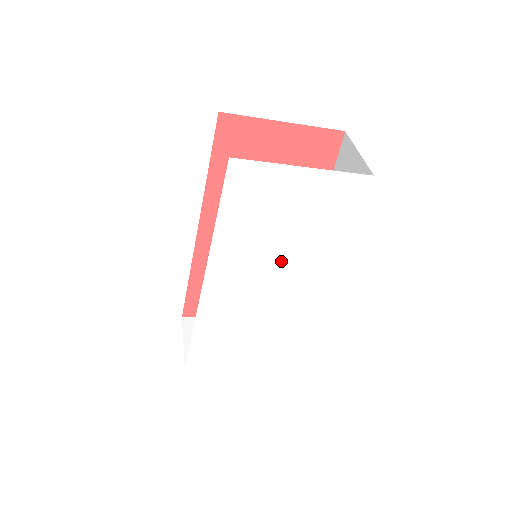
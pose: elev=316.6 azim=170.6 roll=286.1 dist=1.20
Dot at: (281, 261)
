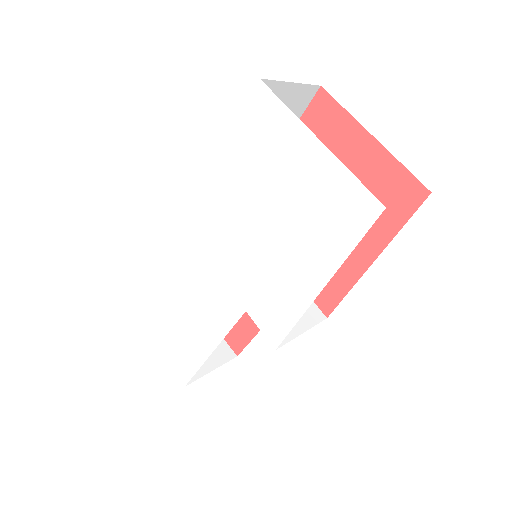
Dot at: (251, 253)
